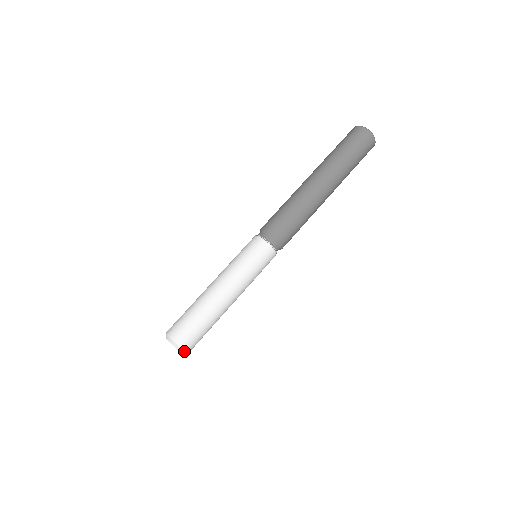
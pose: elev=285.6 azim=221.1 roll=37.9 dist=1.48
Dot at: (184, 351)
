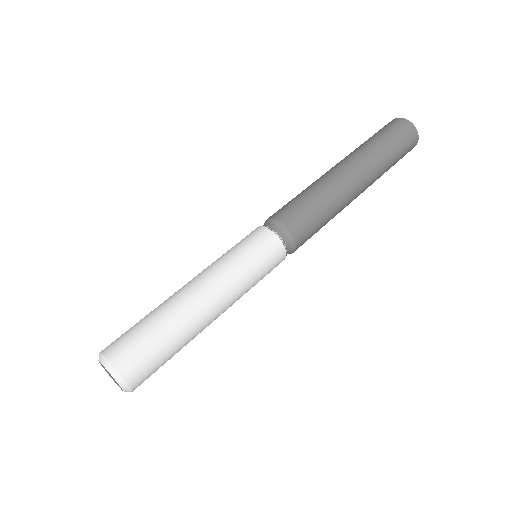
Dot at: (128, 387)
